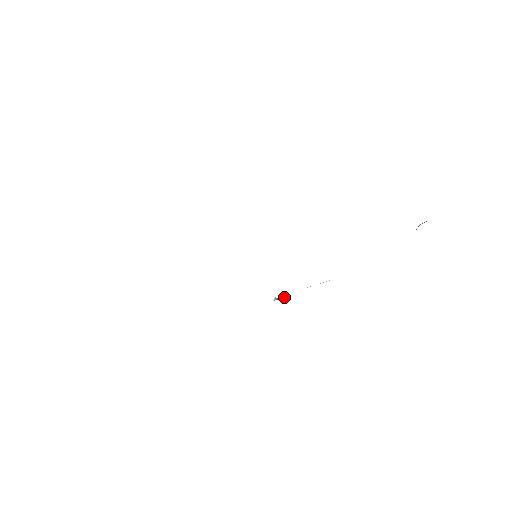
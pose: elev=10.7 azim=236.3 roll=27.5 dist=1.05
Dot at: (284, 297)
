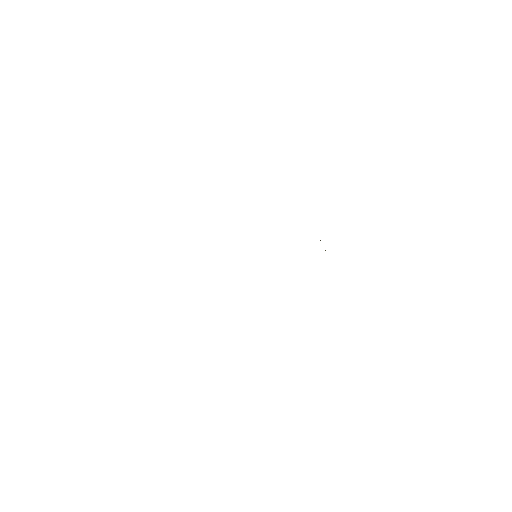
Dot at: occluded
